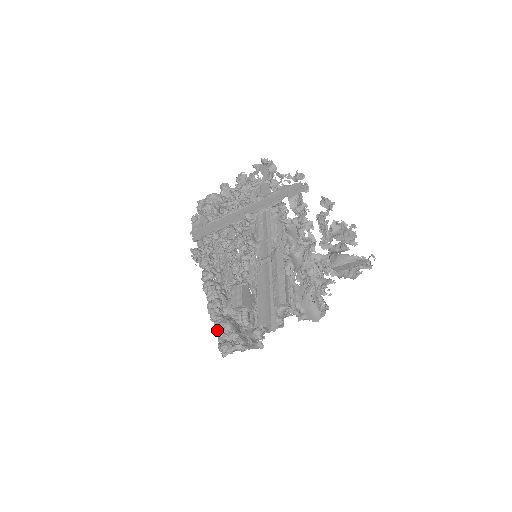
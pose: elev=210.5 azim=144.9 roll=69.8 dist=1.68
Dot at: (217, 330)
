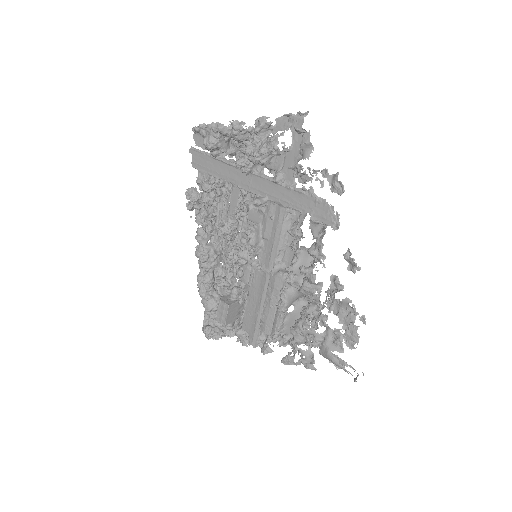
Dot at: occluded
